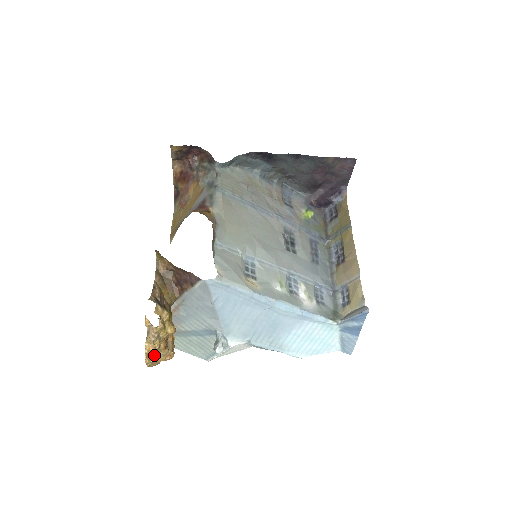
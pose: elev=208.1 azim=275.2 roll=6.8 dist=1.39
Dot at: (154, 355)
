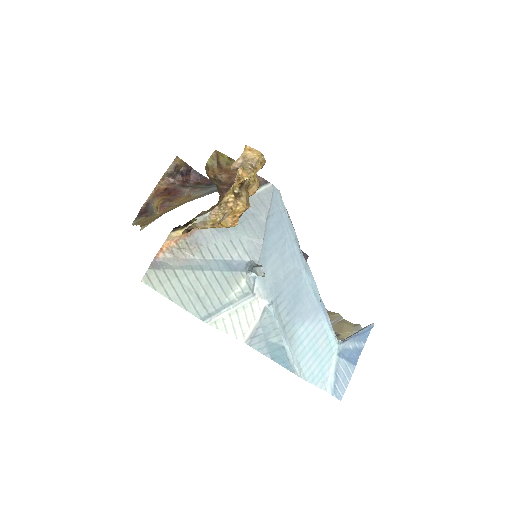
Dot at: (237, 191)
